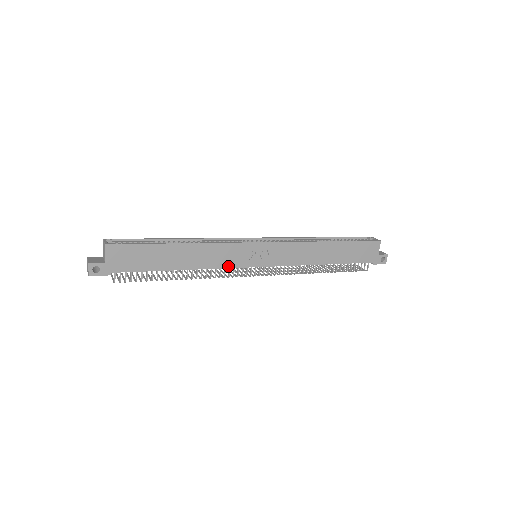
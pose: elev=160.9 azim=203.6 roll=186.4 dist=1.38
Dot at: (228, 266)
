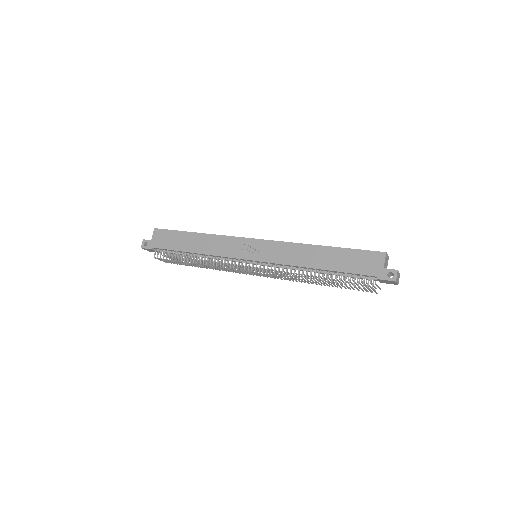
Dot at: (225, 255)
